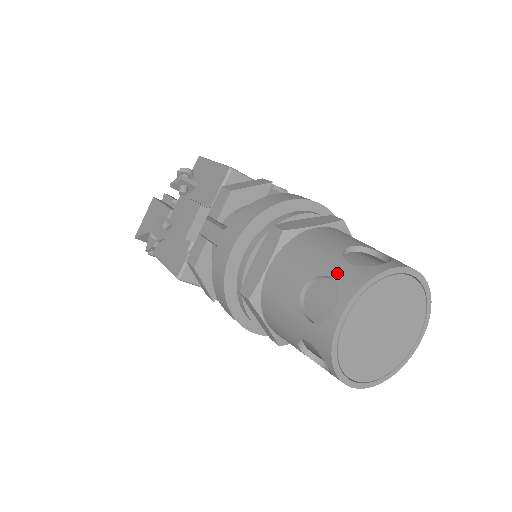
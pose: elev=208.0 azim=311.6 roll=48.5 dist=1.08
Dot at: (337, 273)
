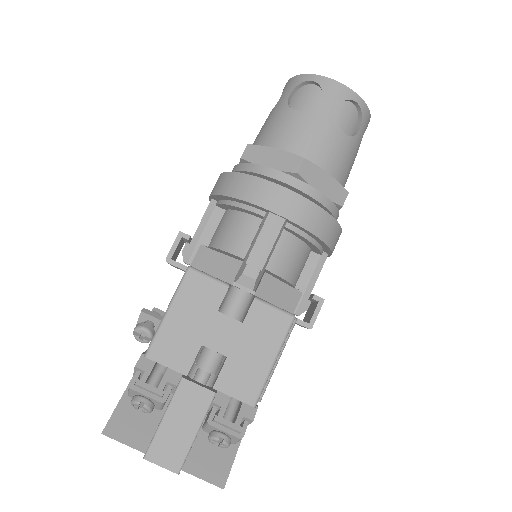
Dot at: occluded
